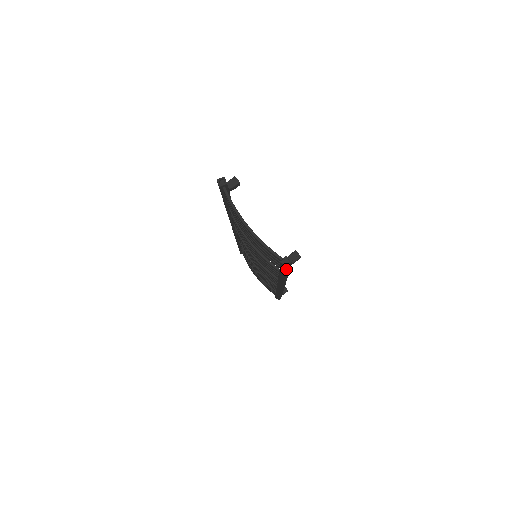
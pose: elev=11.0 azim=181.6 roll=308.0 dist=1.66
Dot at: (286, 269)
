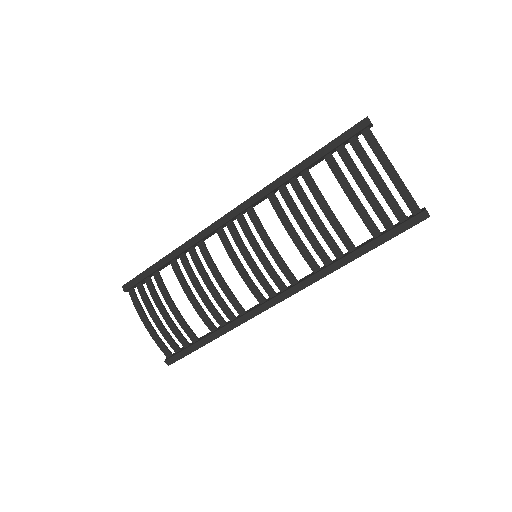
Dot at: (416, 224)
